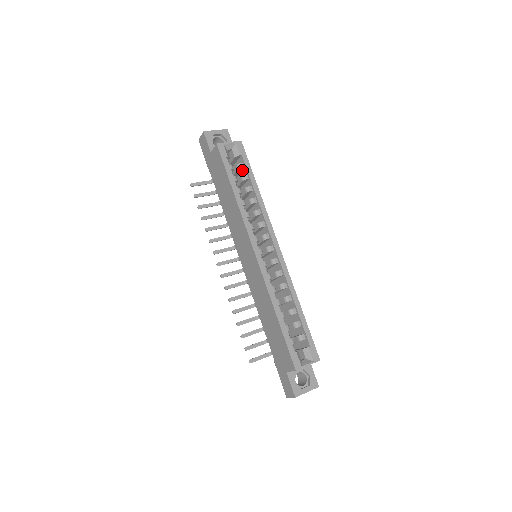
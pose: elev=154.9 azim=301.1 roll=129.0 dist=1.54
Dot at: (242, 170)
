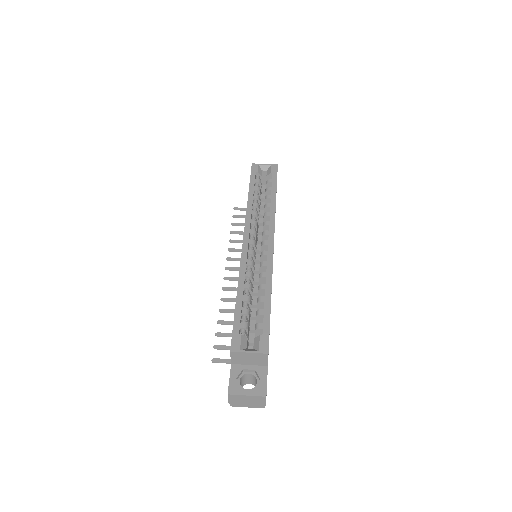
Dot at: occluded
